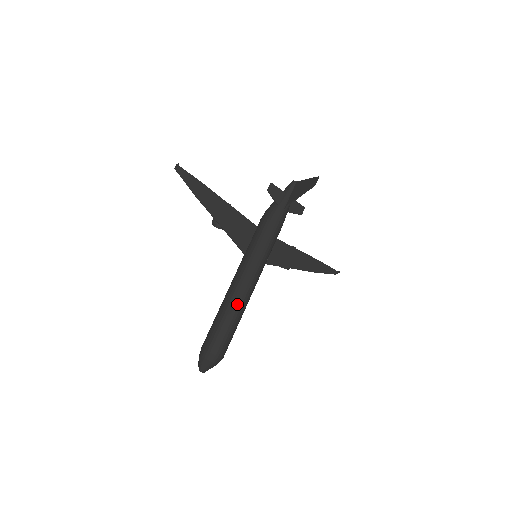
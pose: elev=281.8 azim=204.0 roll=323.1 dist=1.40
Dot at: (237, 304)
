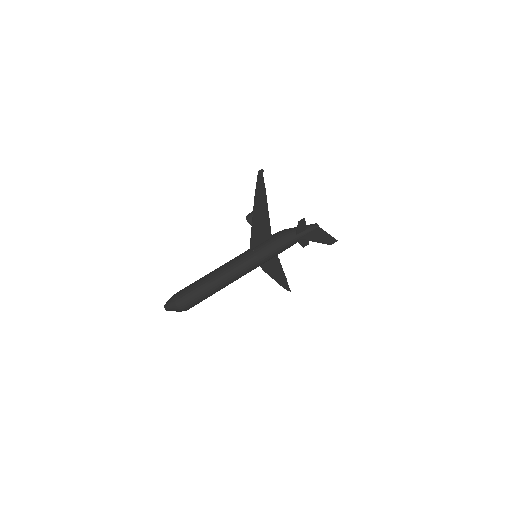
Dot at: (223, 283)
